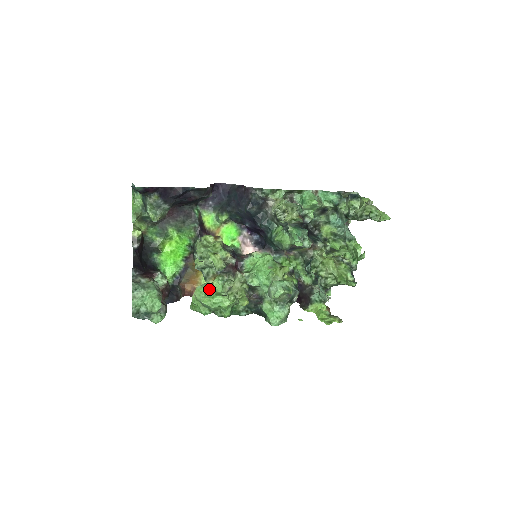
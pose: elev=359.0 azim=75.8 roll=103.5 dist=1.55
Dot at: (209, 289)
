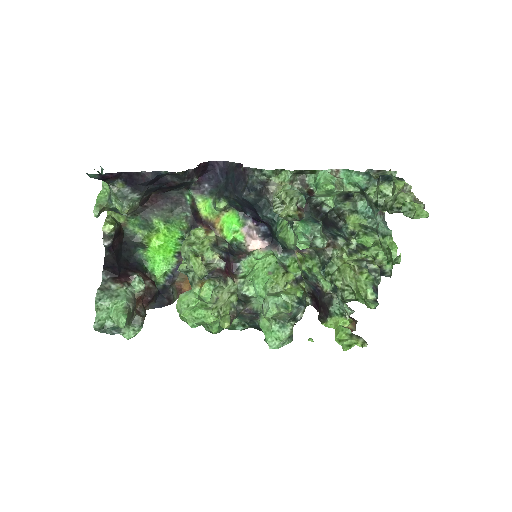
Dot at: (194, 298)
